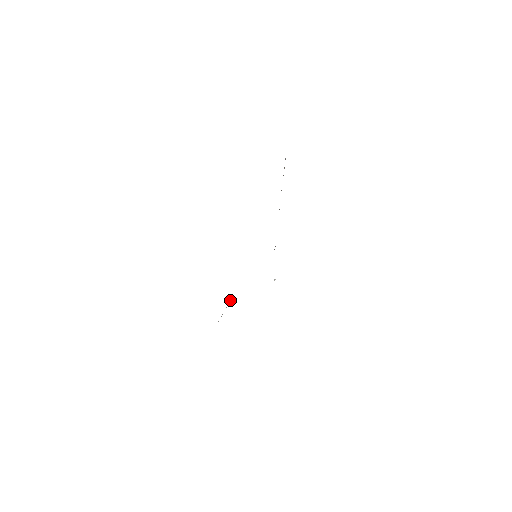
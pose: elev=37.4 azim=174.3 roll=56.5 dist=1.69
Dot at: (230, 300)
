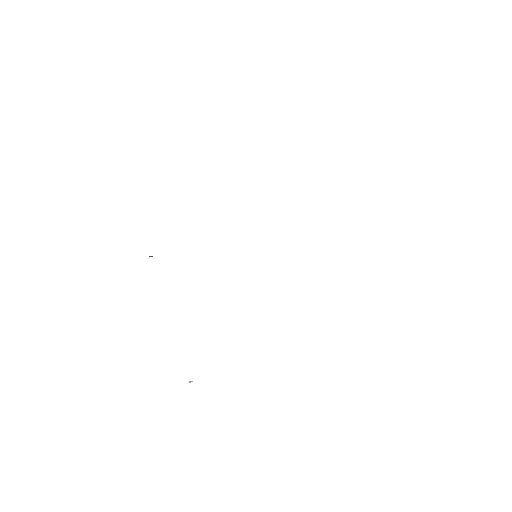
Dot at: occluded
